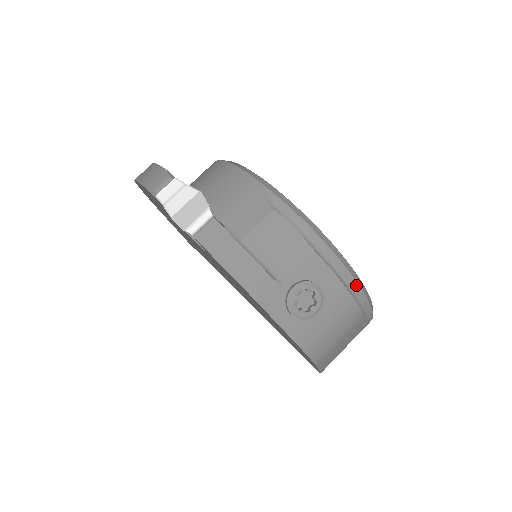
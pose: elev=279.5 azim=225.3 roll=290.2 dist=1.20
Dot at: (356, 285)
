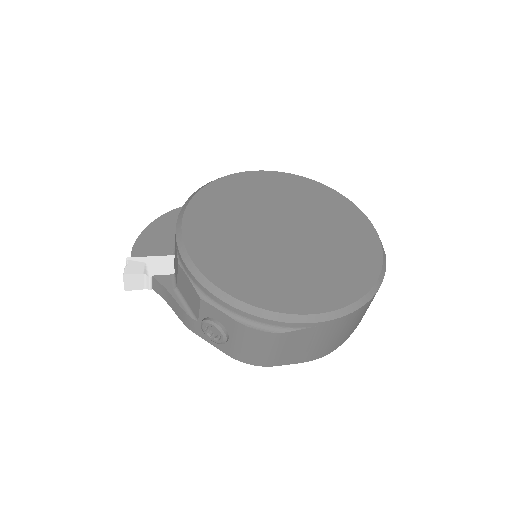
Dot at: (249, 315)
